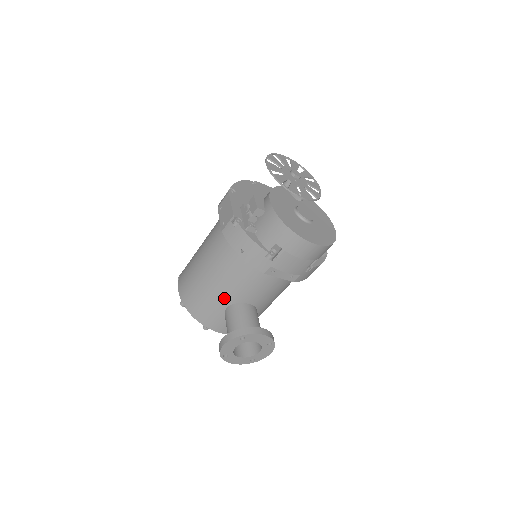
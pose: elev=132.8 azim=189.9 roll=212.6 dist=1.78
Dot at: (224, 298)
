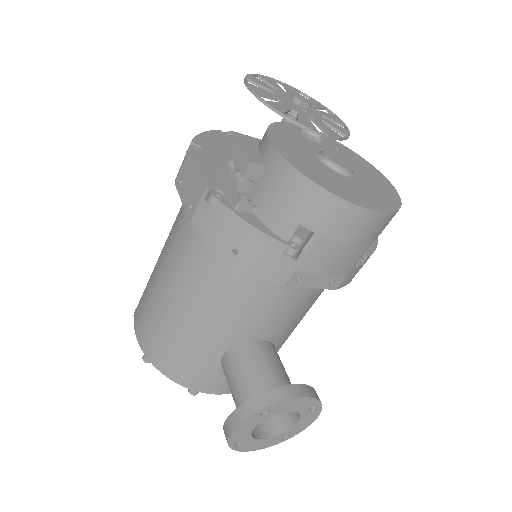
Dot at: (216, 340)
